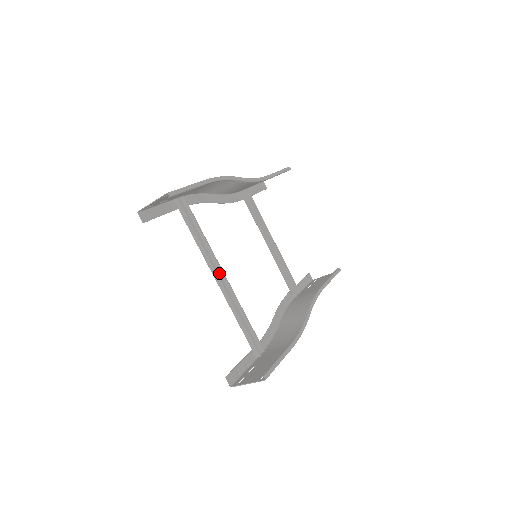
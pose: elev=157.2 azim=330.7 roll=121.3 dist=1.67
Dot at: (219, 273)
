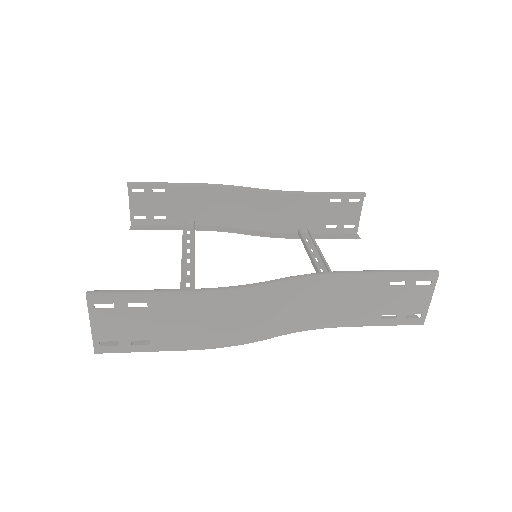
Dot at: occluded
